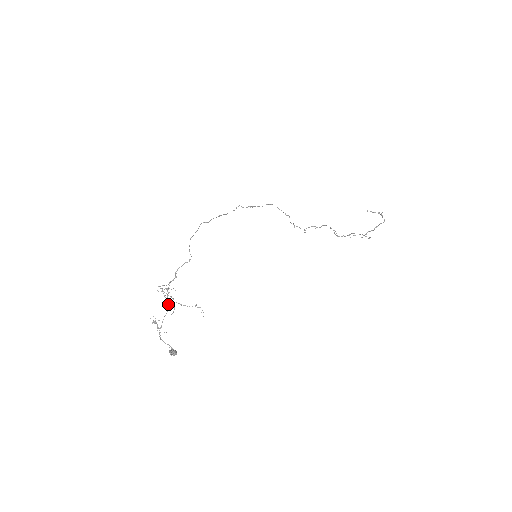
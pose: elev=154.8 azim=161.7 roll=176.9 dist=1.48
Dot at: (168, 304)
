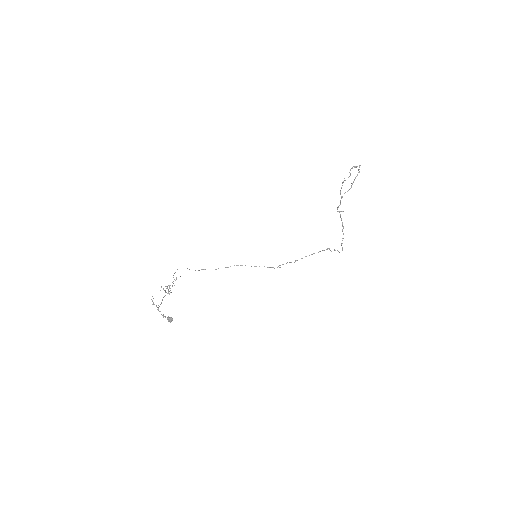
Dot at: occluded
